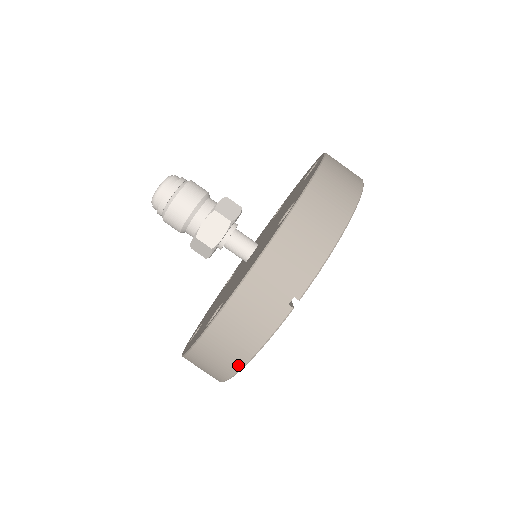
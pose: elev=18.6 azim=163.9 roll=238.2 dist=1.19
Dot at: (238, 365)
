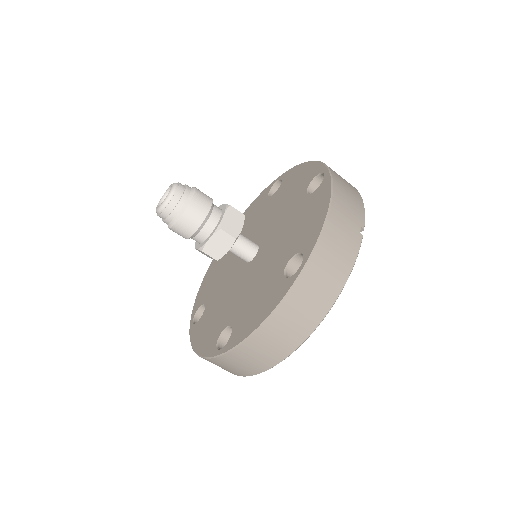
Dot at: (329, 303)
